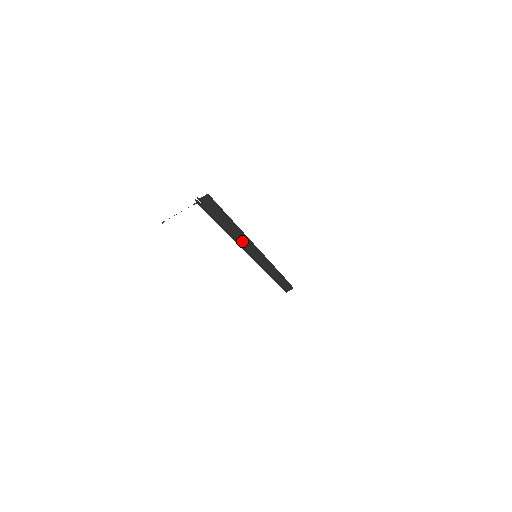
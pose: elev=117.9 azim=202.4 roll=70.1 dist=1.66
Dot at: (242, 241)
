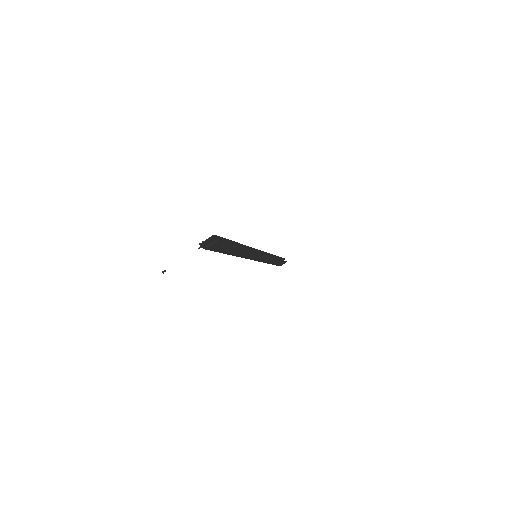
Dot at: (245, 254)
